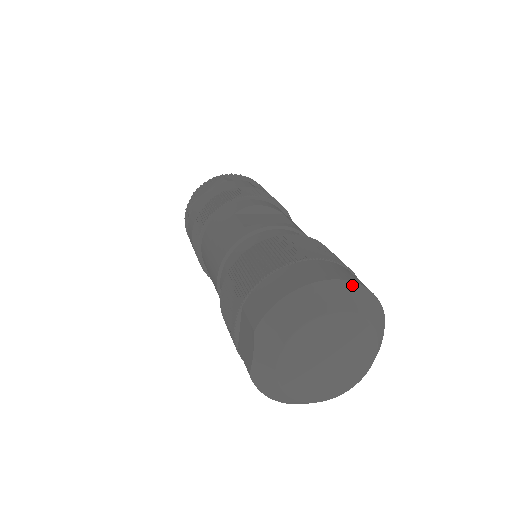
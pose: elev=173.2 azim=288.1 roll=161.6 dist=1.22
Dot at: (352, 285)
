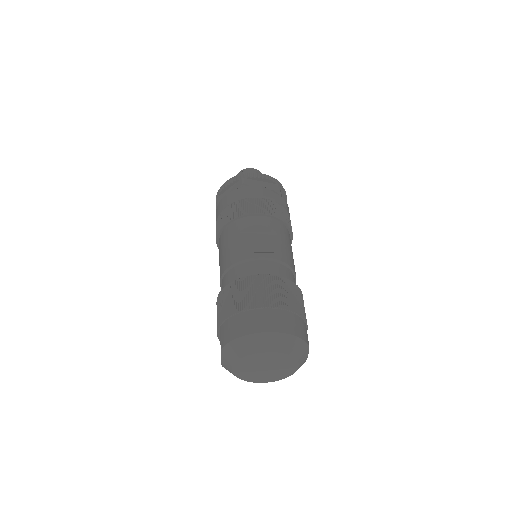
Dot at: (282, 335)
